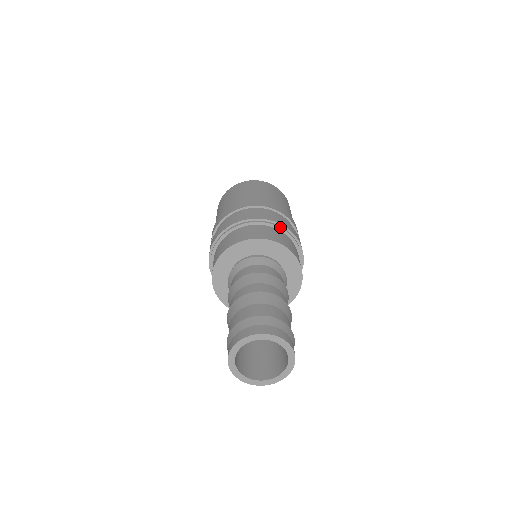
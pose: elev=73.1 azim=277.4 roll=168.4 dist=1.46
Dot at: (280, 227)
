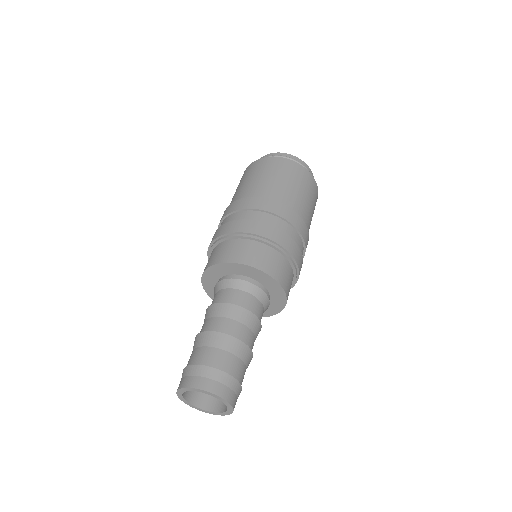
Dot at: (258, 239)
